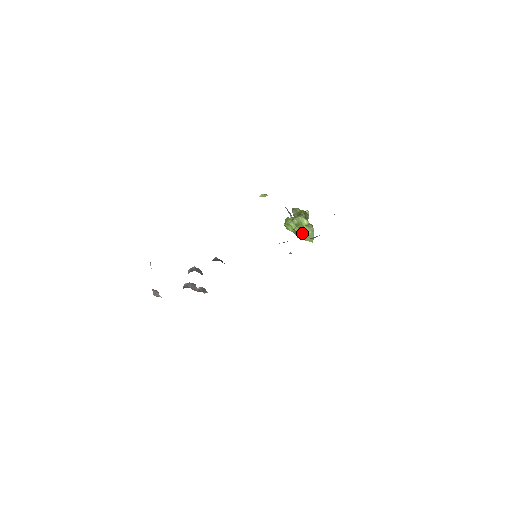
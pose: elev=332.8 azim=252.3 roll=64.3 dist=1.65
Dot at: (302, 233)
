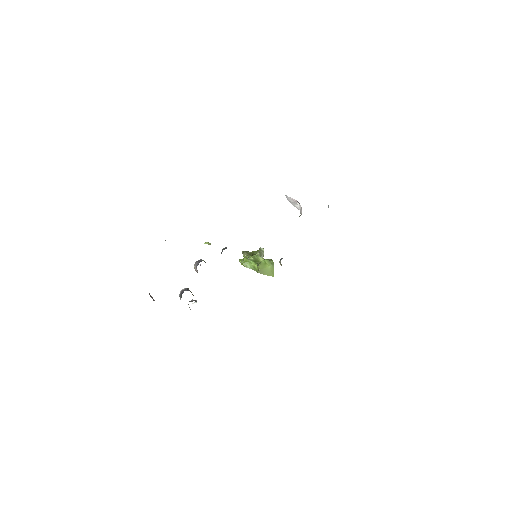
Dot at: (263, 267)
